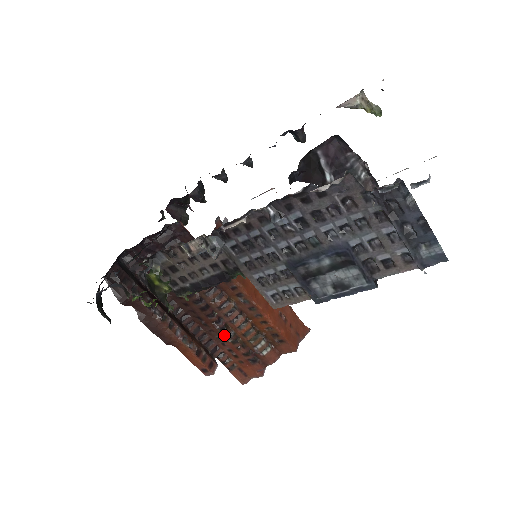
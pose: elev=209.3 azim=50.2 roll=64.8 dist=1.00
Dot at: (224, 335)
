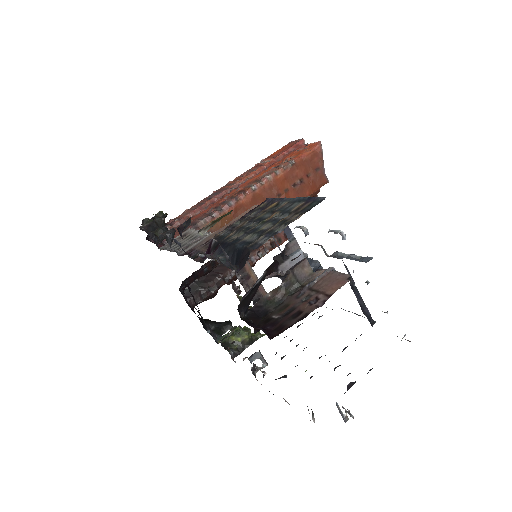
Dot at: occluded
